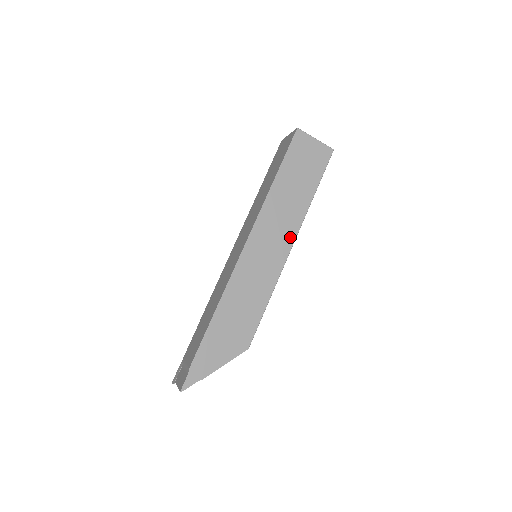
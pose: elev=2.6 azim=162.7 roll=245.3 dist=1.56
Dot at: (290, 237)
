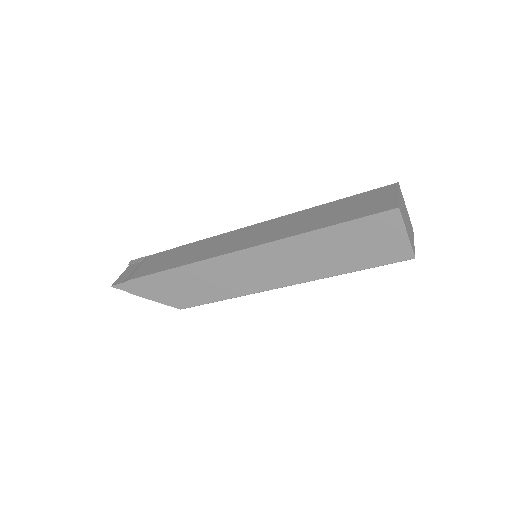
Dot at: (287, 280)
